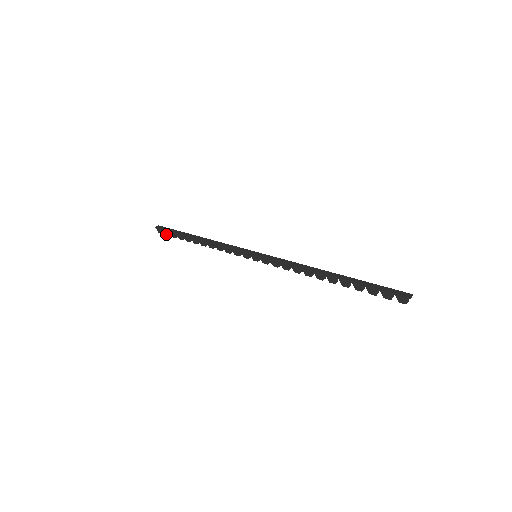
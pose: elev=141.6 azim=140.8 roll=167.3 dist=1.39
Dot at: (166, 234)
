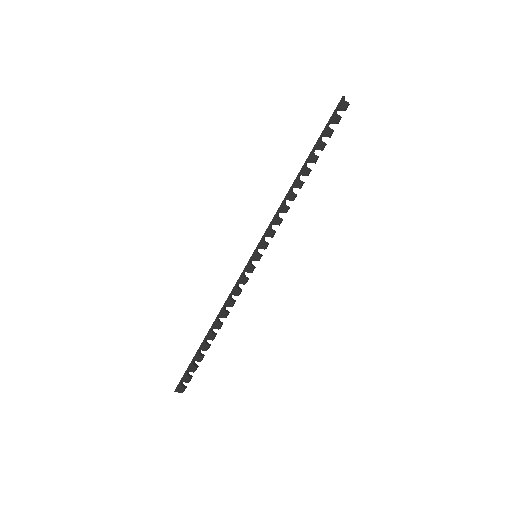
Dot at: (187, 380)
